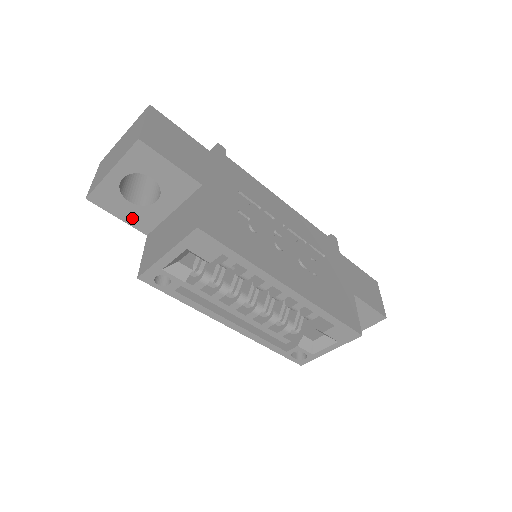
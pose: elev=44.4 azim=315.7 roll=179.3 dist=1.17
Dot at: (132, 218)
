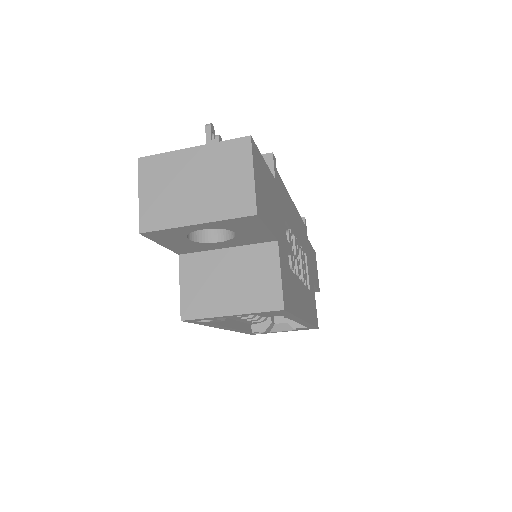
Dot at: (177, 246)
